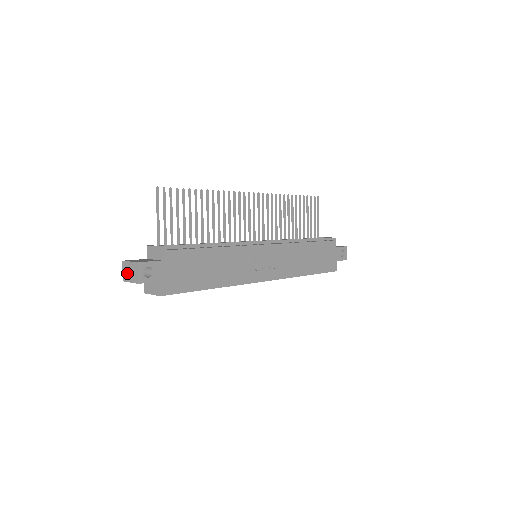
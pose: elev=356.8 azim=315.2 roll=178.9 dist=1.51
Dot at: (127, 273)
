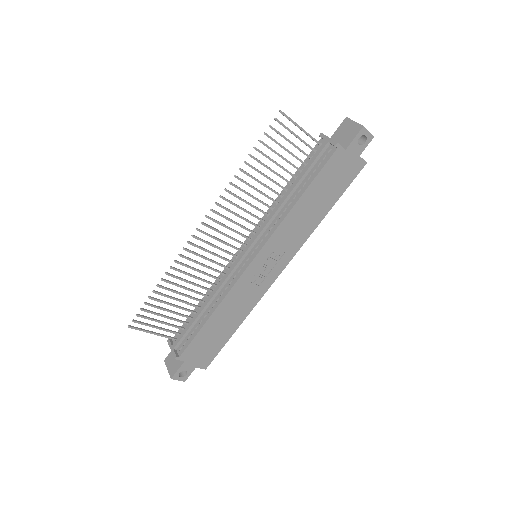
Dot at: occluded
